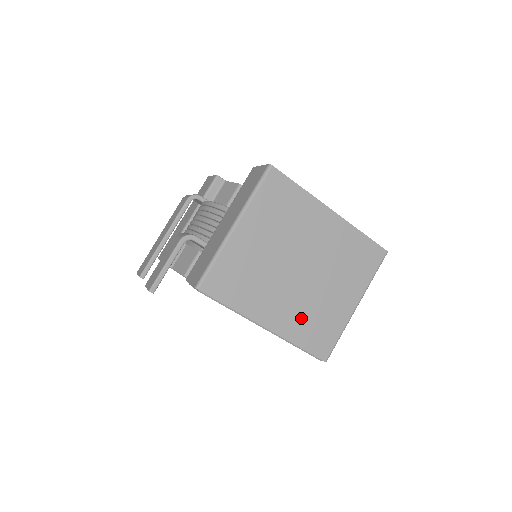
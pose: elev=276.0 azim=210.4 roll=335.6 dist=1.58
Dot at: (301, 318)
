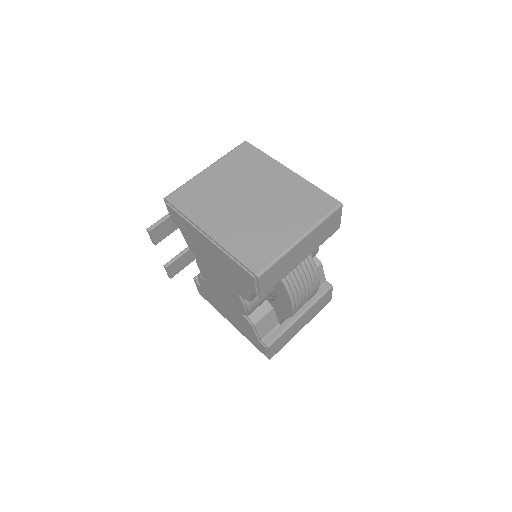
Dot at: (241, 234)
